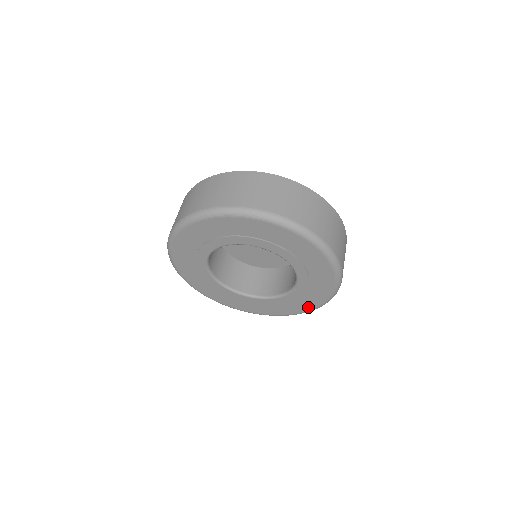
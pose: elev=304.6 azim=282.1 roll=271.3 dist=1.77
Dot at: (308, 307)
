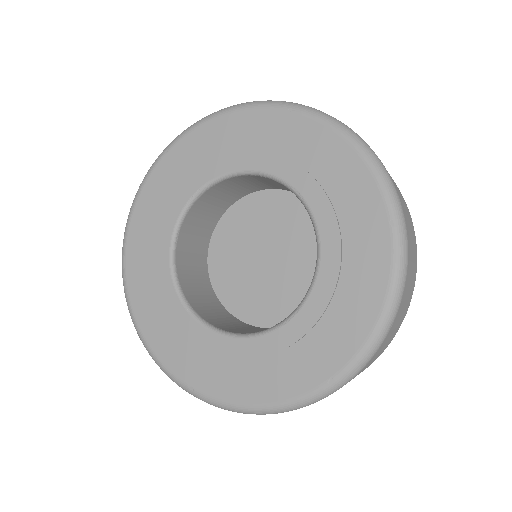
Dot at: (274, 392)
